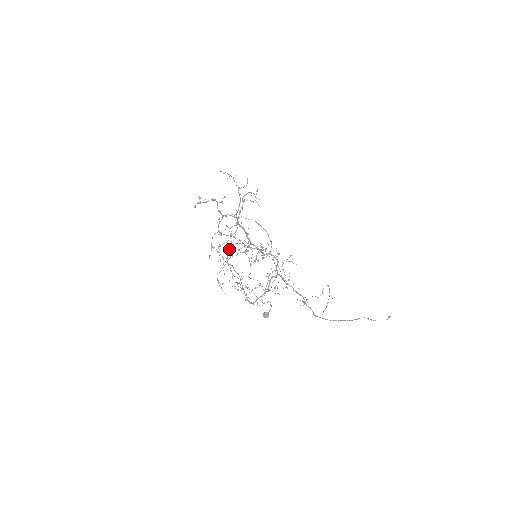
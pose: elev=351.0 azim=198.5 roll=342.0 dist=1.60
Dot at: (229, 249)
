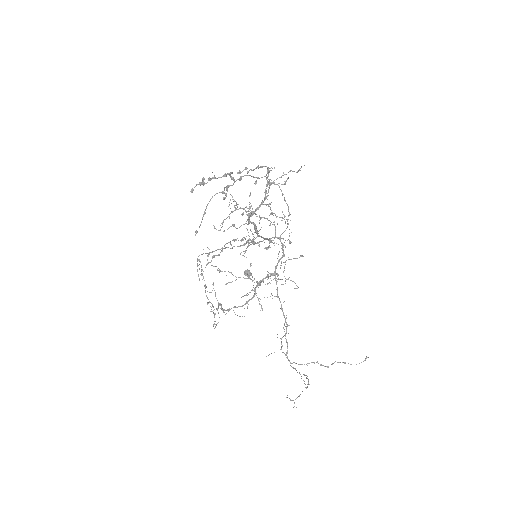
Dot at: (229, 214)
